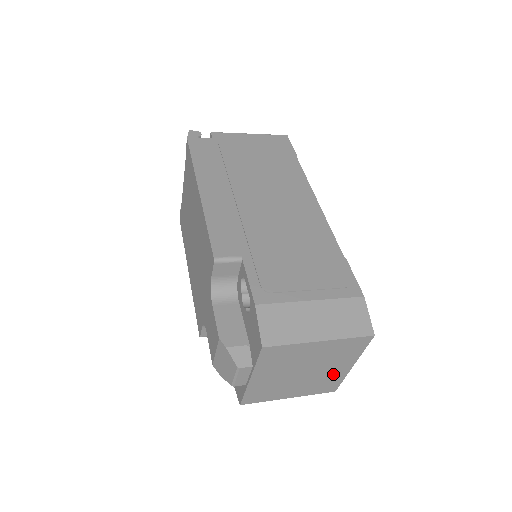
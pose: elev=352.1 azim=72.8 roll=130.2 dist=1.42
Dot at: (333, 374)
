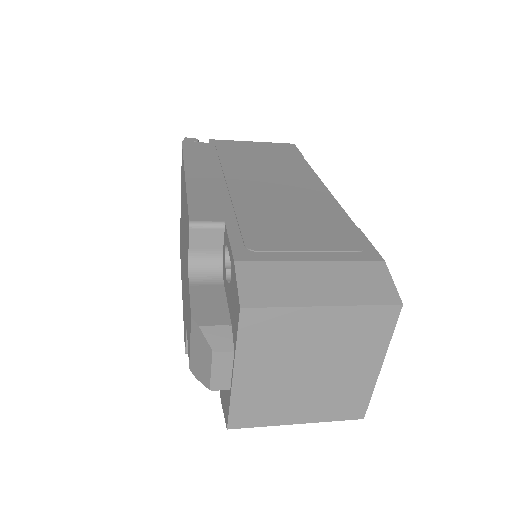
Dot at: (354, 381)
